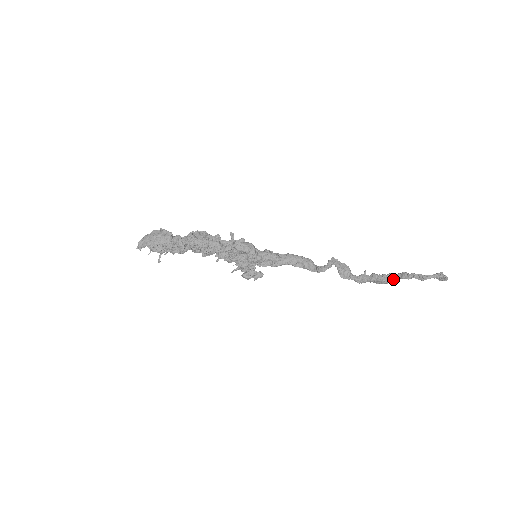
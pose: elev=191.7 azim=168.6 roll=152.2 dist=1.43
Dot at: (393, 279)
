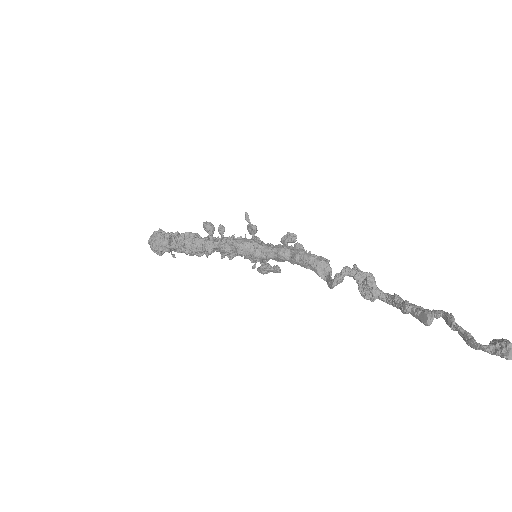
Dot at: (427, 323)
